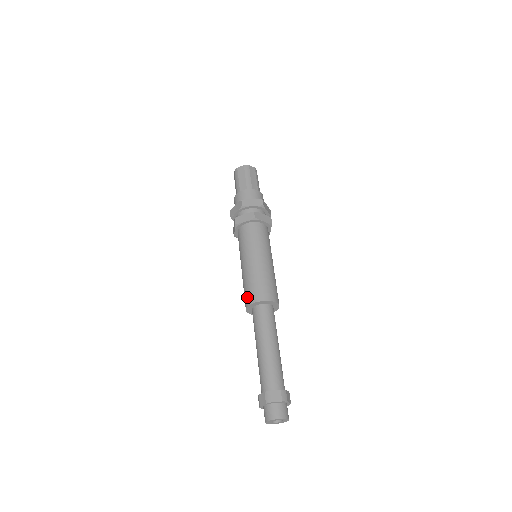
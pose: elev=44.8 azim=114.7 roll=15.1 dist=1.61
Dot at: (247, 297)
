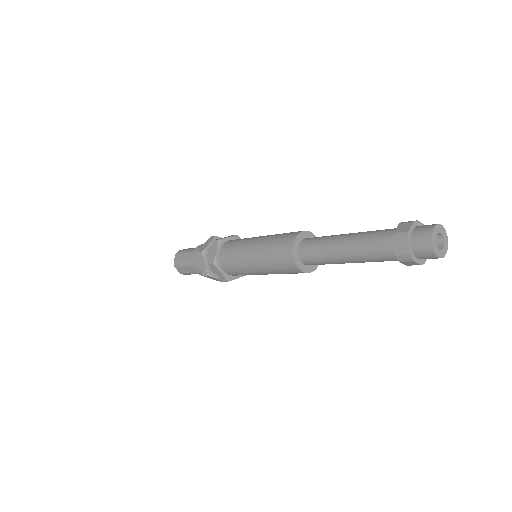
Dot at: (284, 259)
